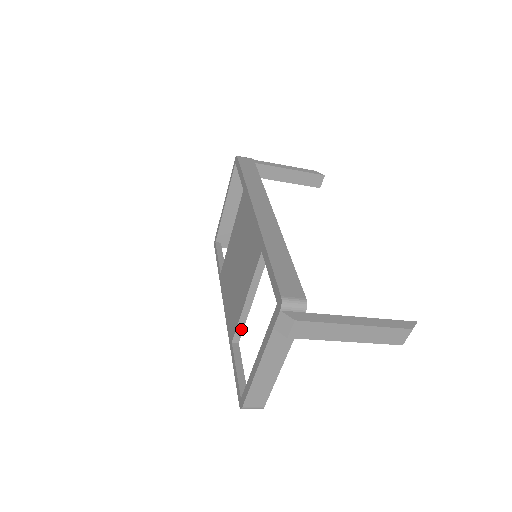
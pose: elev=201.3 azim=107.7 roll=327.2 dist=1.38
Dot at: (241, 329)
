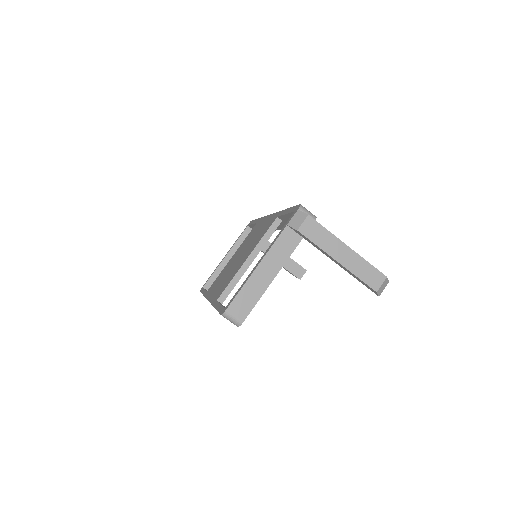
Dot at: (231, 289)
